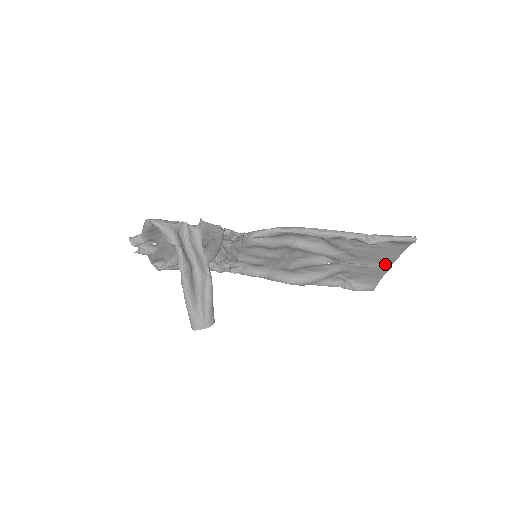
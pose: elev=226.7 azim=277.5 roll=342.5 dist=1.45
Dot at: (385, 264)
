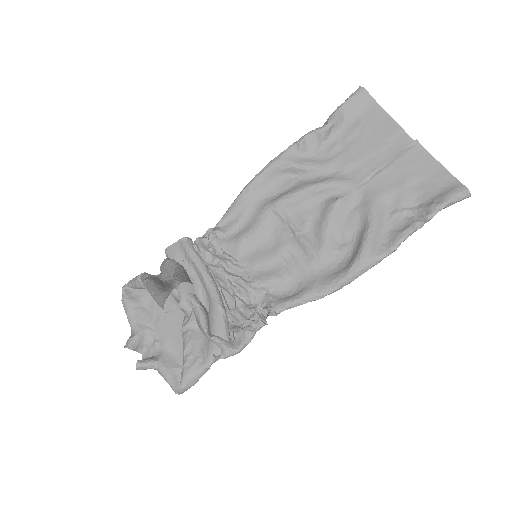
Dot at: (405, 146)
